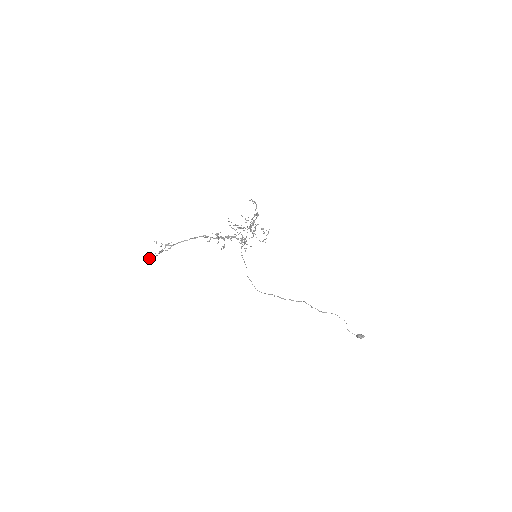
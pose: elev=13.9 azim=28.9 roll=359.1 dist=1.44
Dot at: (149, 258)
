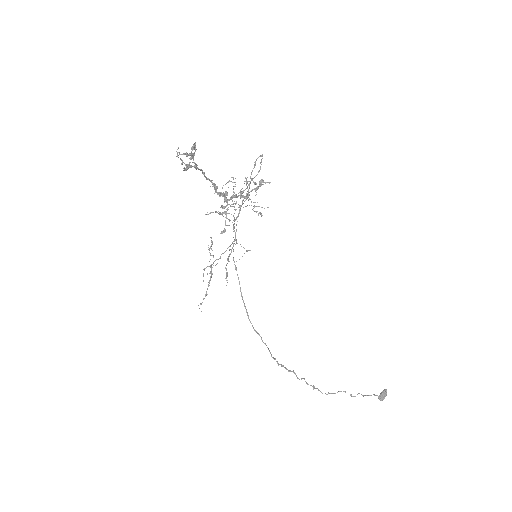
Dot at: (186, 152)
